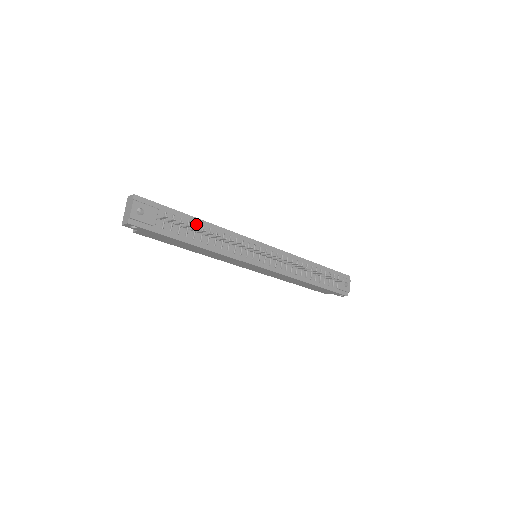
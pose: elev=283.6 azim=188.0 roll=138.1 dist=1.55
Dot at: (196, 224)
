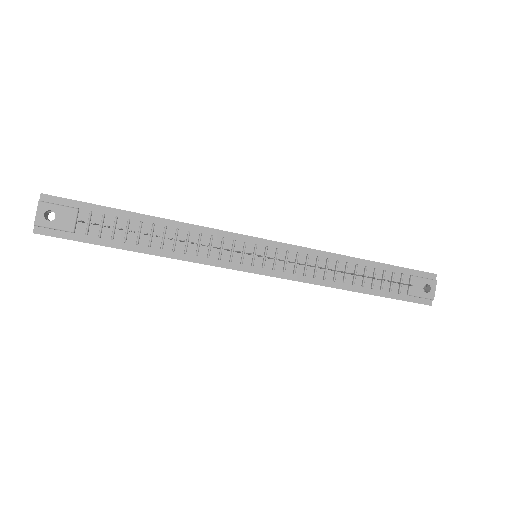
Dot at: (140, 223)
